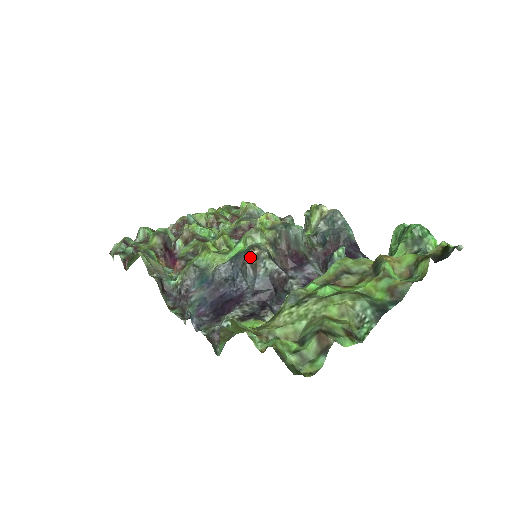
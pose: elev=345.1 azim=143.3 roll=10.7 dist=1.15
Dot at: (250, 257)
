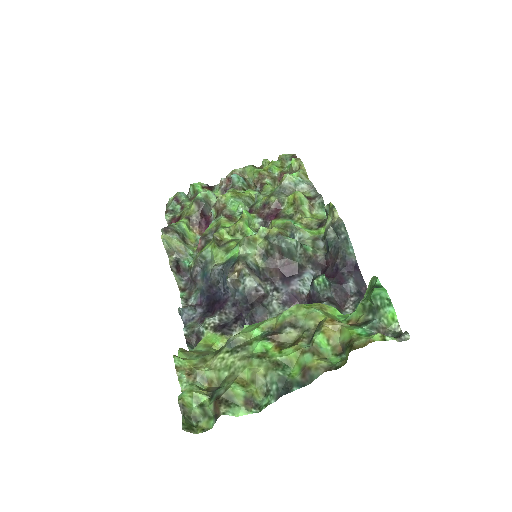
Dot at: (234, 270)
